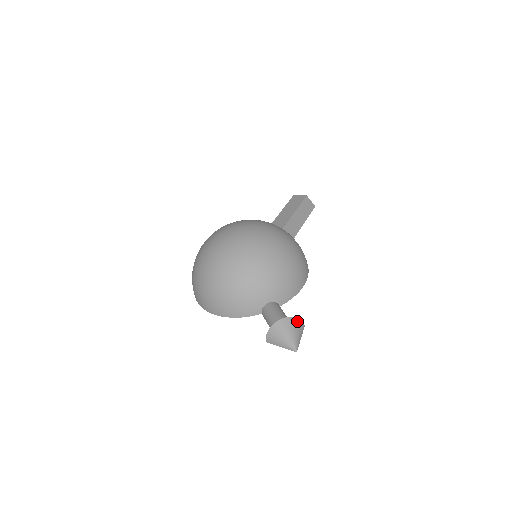
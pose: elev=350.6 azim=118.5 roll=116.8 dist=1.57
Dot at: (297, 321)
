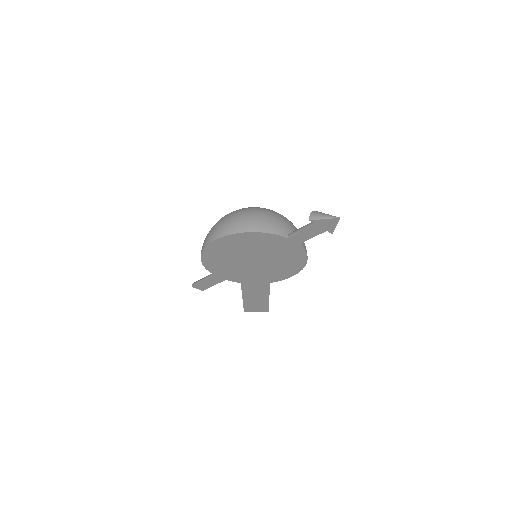
Dot at: occluded
